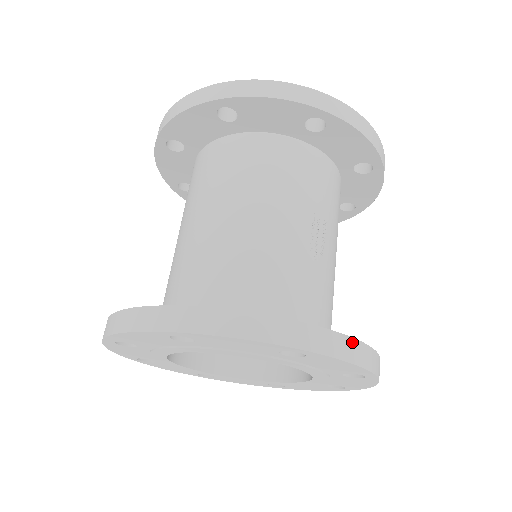
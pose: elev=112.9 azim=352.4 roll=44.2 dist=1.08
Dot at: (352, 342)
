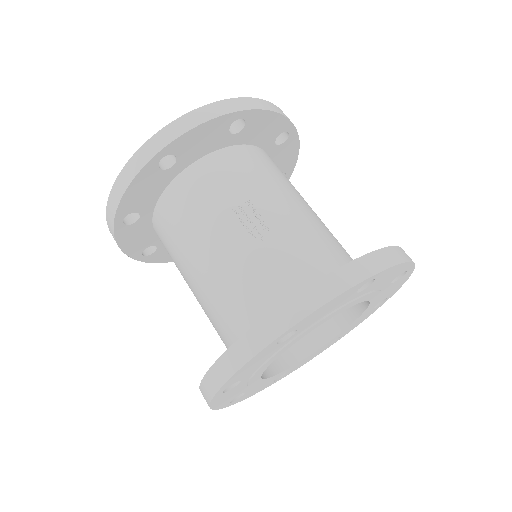
Dot at: (313, 288)
